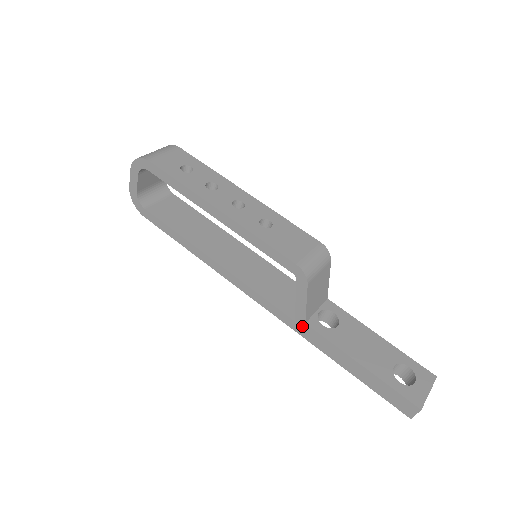
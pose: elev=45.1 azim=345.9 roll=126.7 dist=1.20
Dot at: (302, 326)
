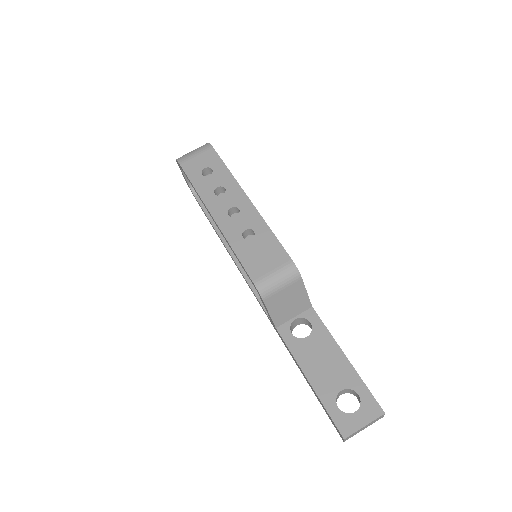
Dot at: (276, 329)
